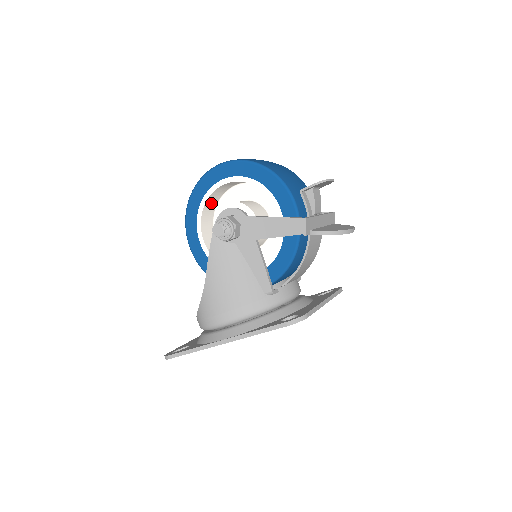
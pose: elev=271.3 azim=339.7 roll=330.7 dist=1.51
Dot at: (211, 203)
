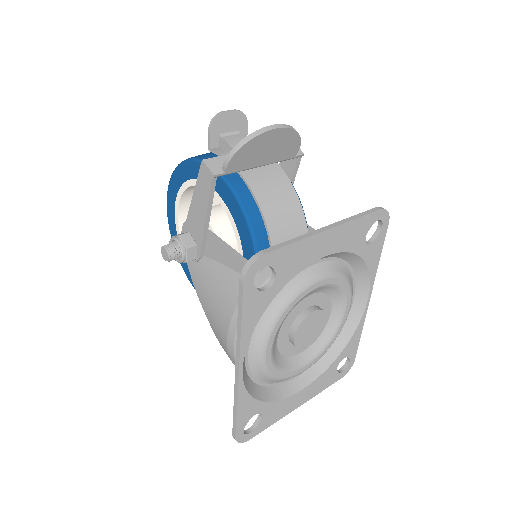
Dot at: occluded
